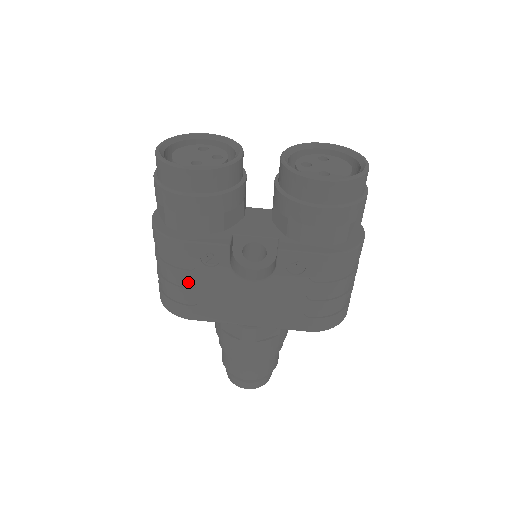
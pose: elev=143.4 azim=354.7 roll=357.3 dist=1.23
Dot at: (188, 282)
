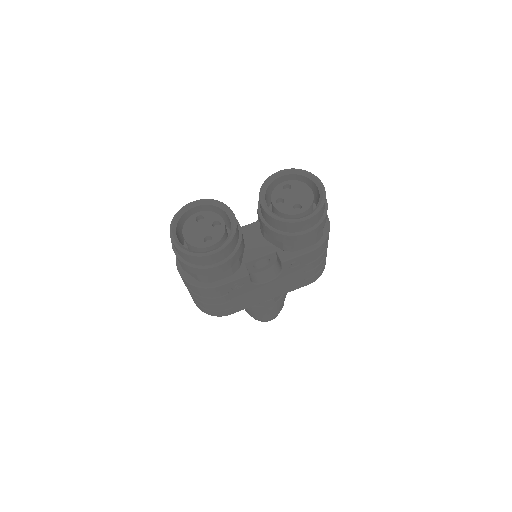
Dot at: (224, 300)
